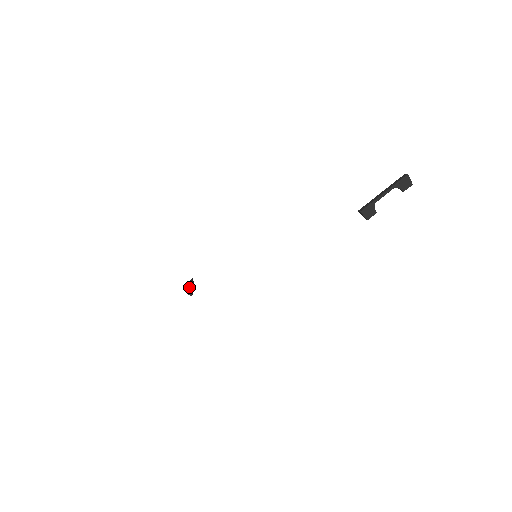
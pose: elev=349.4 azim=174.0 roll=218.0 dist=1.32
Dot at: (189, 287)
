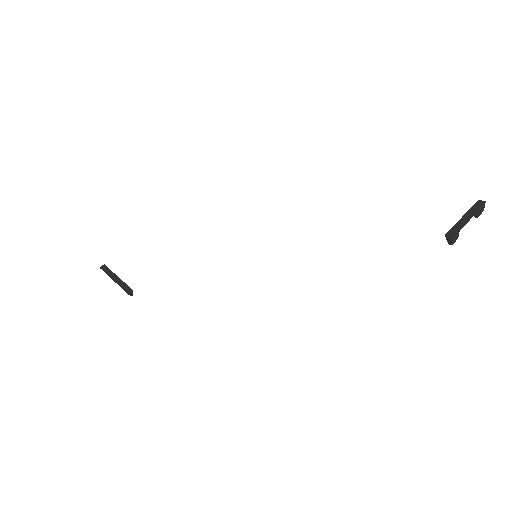
Dot at: (119, 281)
